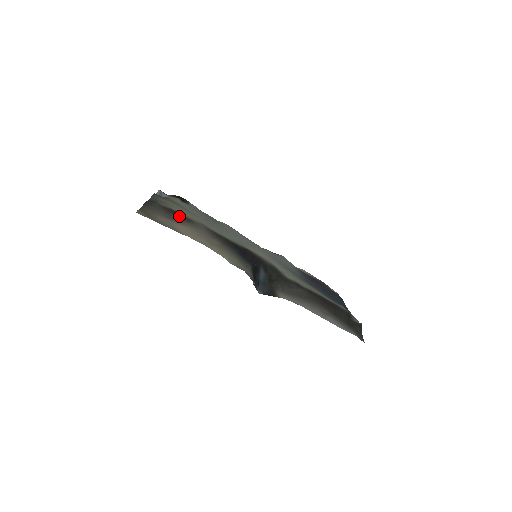
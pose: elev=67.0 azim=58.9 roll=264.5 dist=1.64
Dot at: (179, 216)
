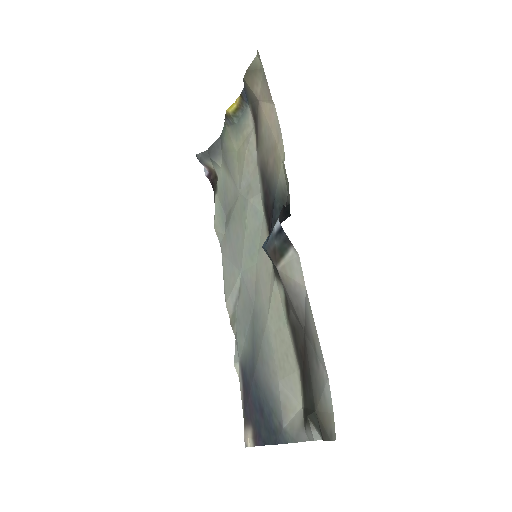
Dot at: (257, 125)
